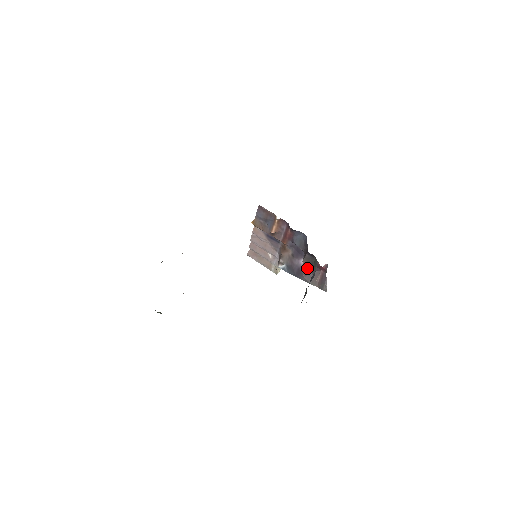
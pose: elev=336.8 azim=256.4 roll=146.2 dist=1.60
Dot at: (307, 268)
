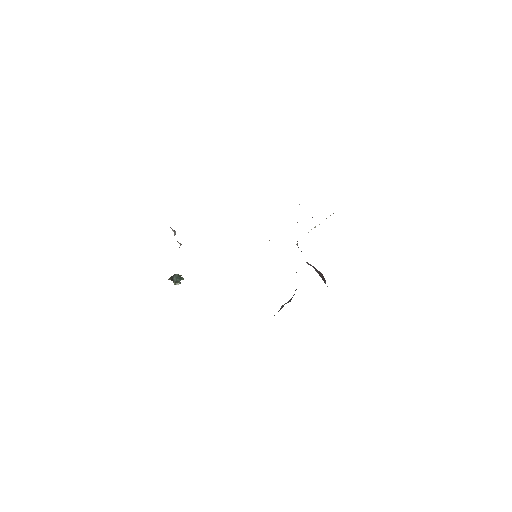
Dot at: occluded
